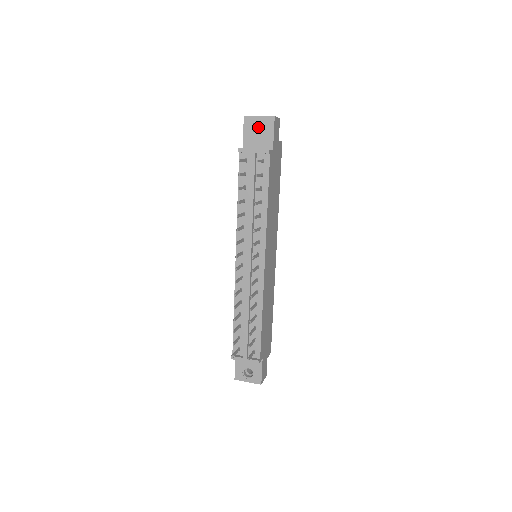
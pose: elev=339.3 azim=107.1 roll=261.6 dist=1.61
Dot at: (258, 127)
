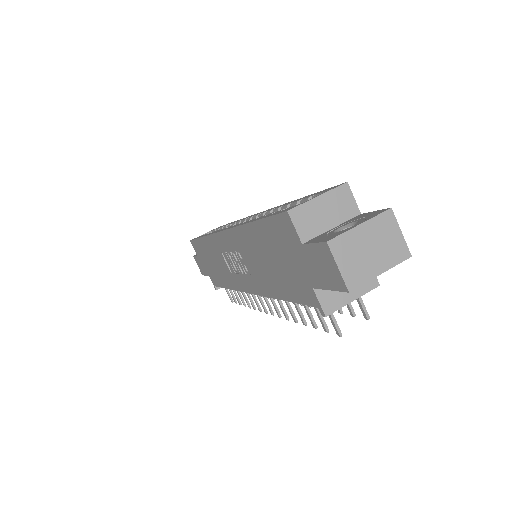
Dot at: occluded
